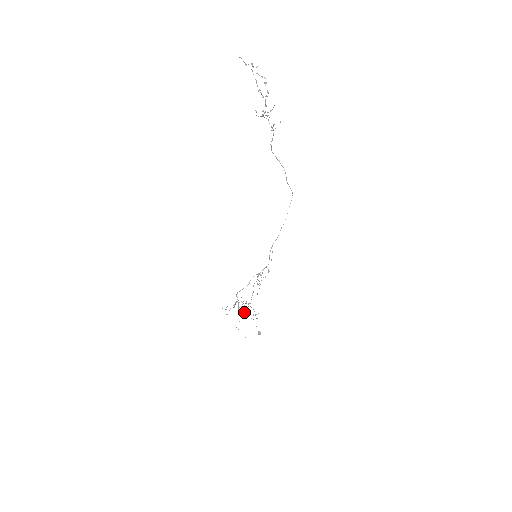
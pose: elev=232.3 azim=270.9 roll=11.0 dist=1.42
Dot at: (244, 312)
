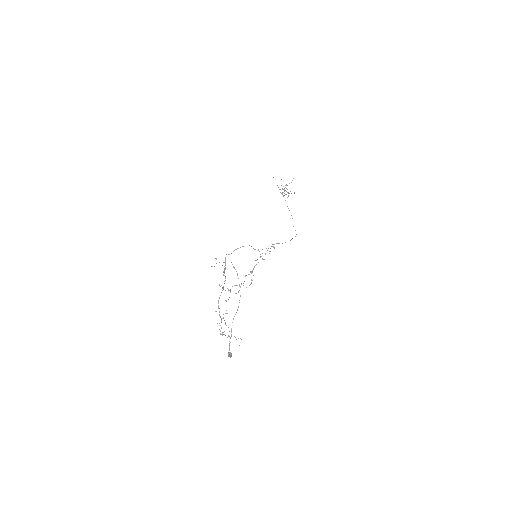
Dot at: (221, 318)
